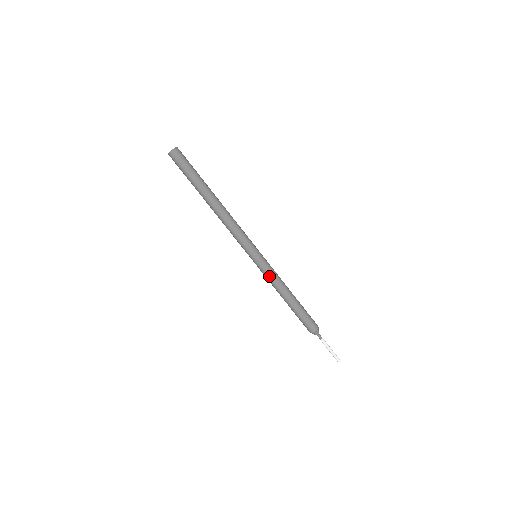
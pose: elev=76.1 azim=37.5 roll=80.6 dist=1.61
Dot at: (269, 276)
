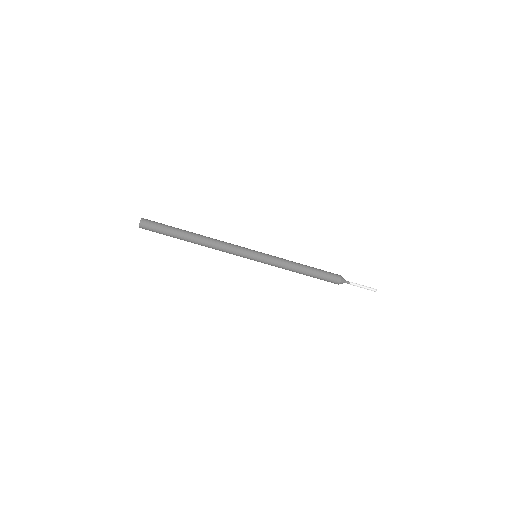
Dot at: (276, 265)
